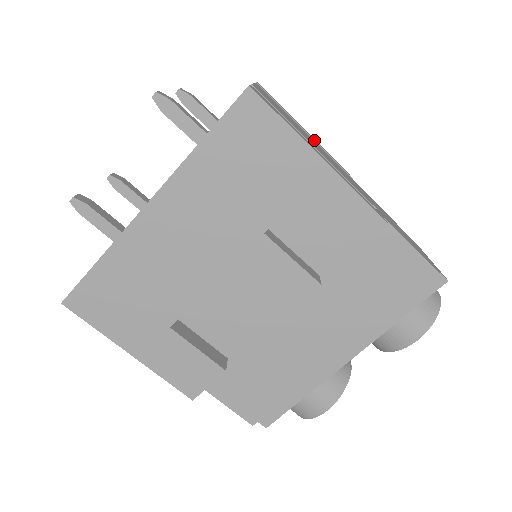
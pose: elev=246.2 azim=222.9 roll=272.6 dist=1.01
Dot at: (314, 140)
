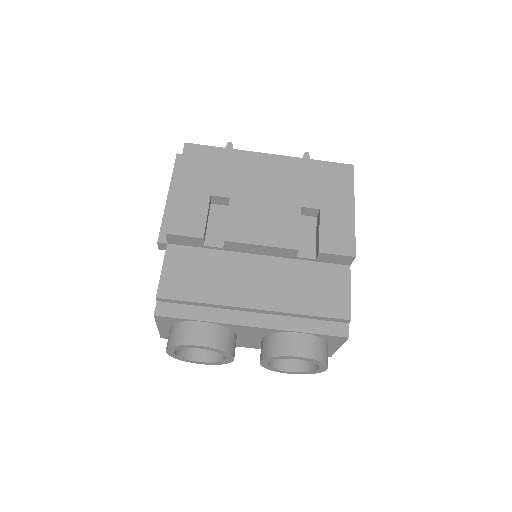
Dot at: occluded
